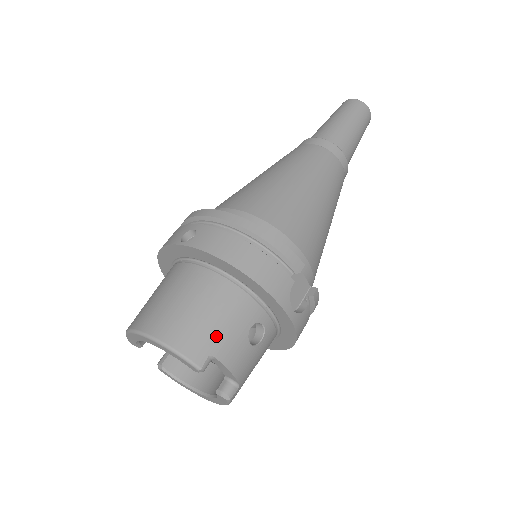
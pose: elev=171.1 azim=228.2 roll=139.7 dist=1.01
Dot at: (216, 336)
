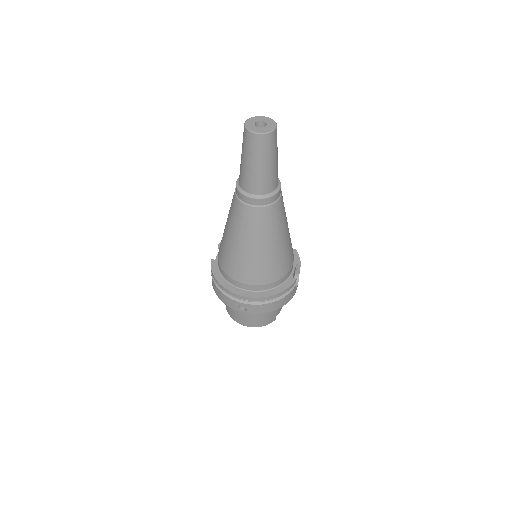
Dot at: (275, 313)
